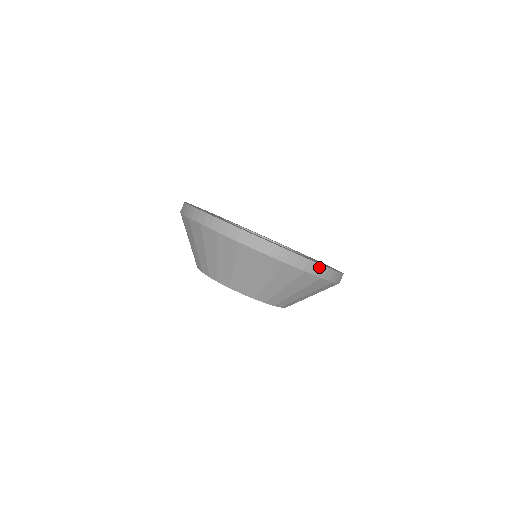
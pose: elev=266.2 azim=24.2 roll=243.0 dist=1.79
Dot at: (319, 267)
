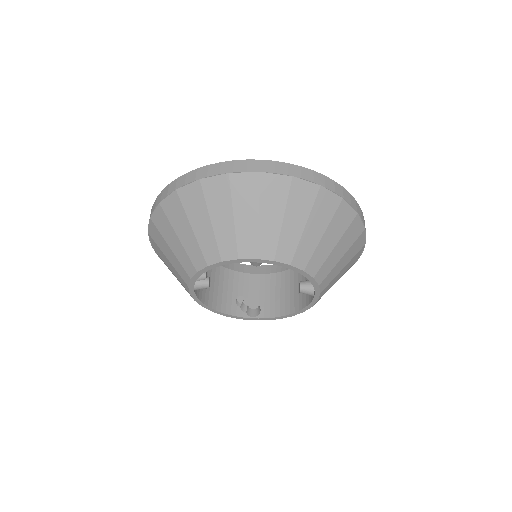
Dot at: (362, 214)
